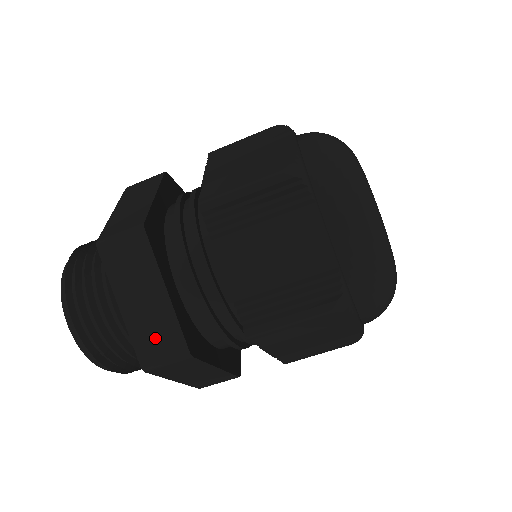
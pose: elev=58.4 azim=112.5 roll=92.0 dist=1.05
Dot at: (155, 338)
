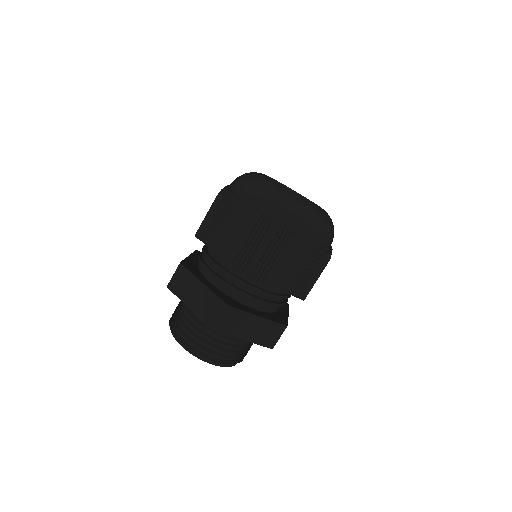
Dot at: (268, 335)
